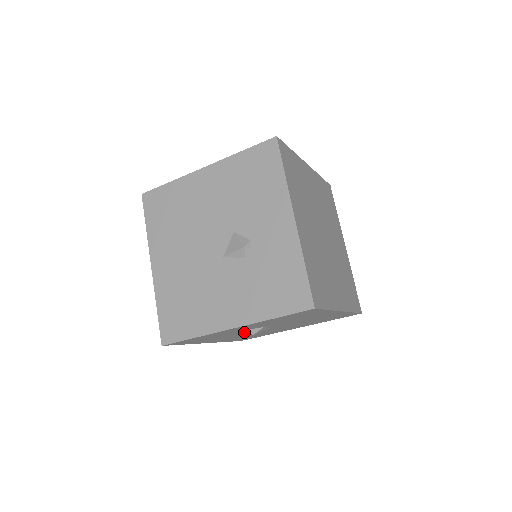
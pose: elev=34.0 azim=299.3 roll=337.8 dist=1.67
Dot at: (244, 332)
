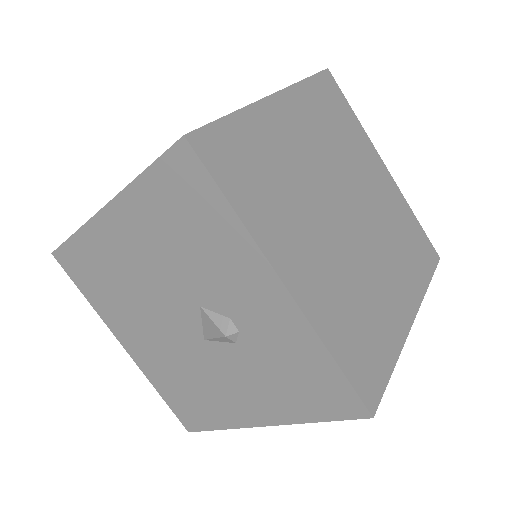
Dot at: occluded
